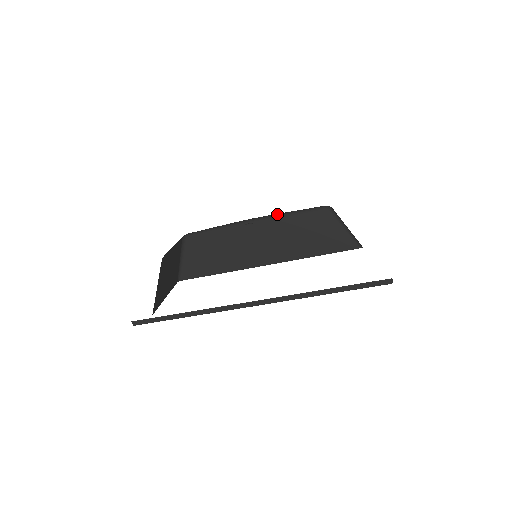
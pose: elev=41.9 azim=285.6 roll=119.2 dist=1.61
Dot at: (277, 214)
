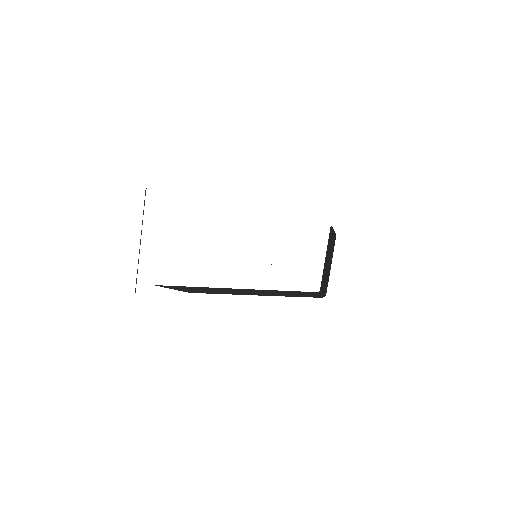
Dot at: occluded
